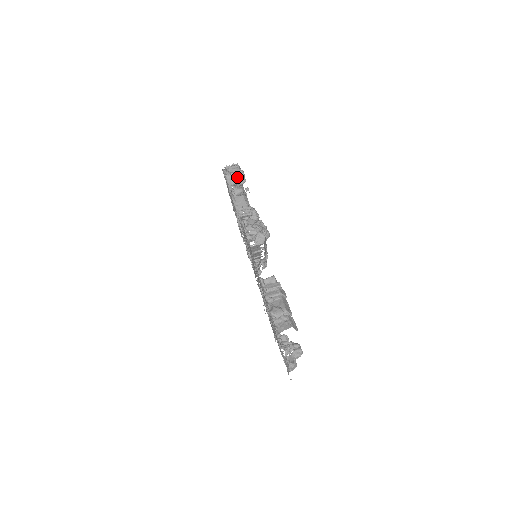
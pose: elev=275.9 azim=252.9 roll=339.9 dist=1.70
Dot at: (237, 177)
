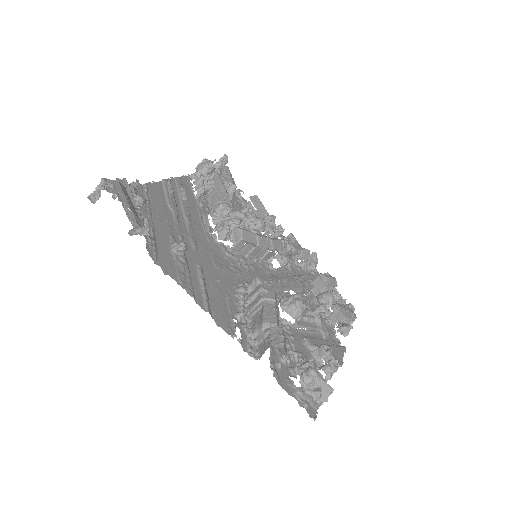
Dot at: (99, 189)
